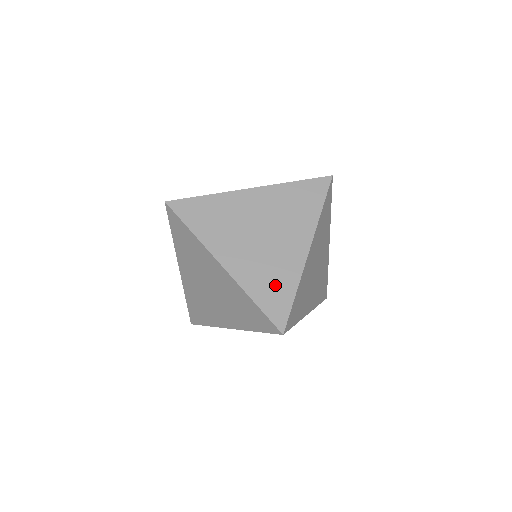
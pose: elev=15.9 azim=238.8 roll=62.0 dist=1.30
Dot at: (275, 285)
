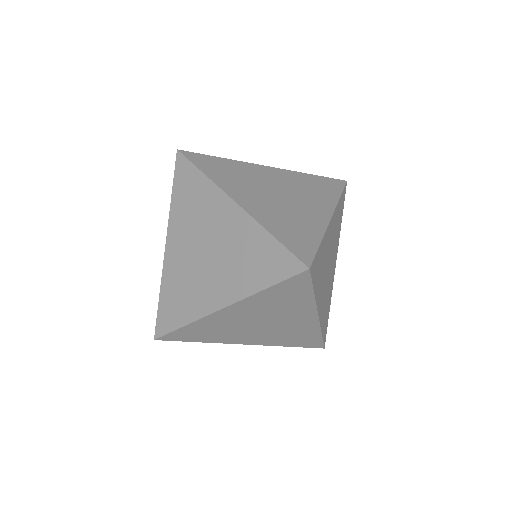
Dot at: (297, 230)
